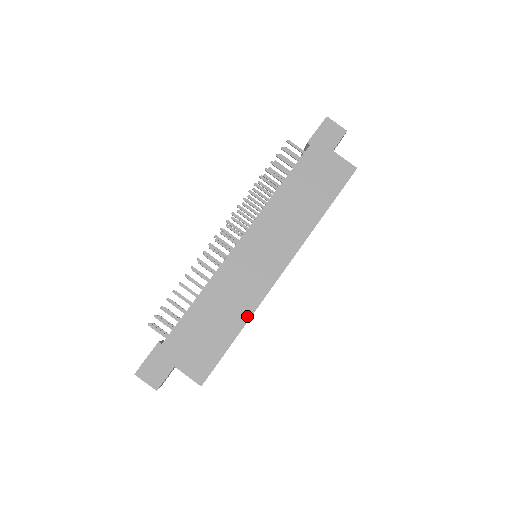
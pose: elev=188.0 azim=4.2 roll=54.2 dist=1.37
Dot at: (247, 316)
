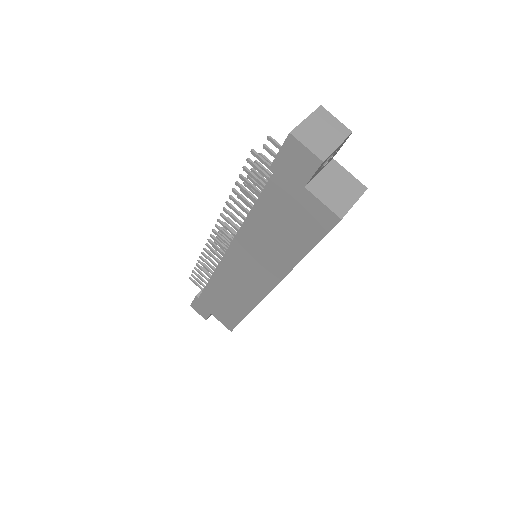
Dot at: (249, 309)
